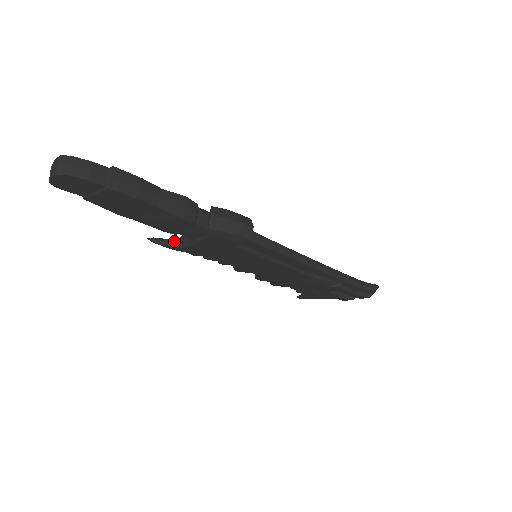
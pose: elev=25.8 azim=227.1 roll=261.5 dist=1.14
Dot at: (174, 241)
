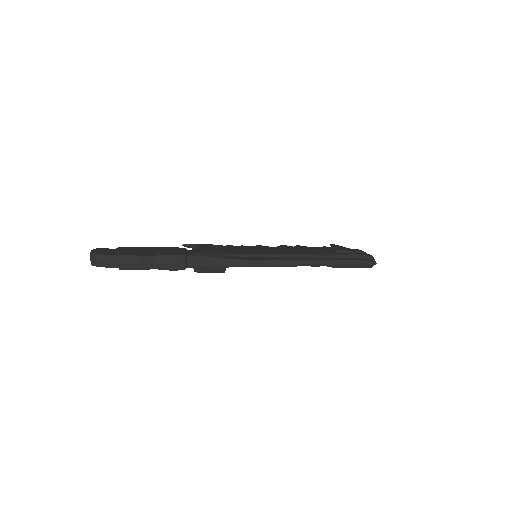
Dot at: (198, 248)
